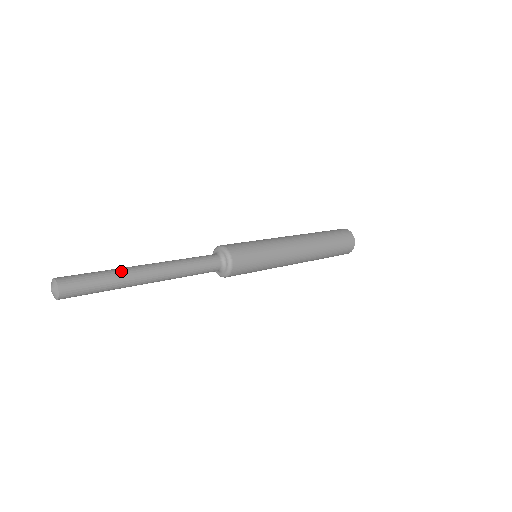
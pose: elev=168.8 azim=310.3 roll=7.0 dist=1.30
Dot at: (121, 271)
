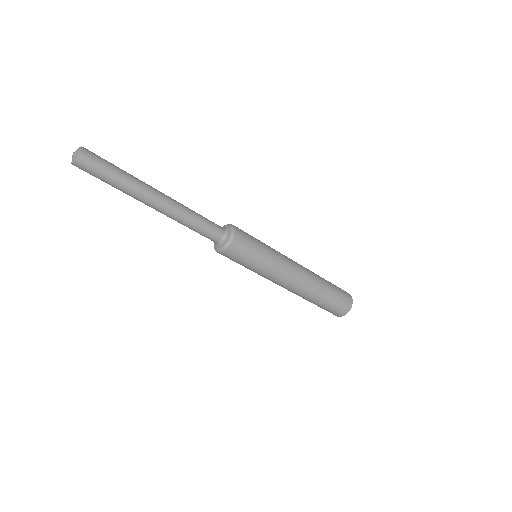
Dot at: occluded
